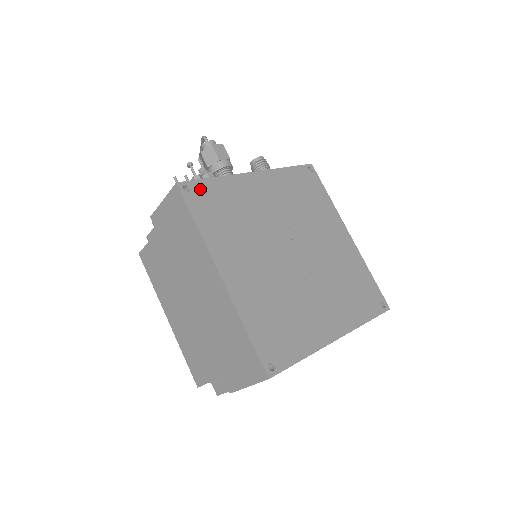
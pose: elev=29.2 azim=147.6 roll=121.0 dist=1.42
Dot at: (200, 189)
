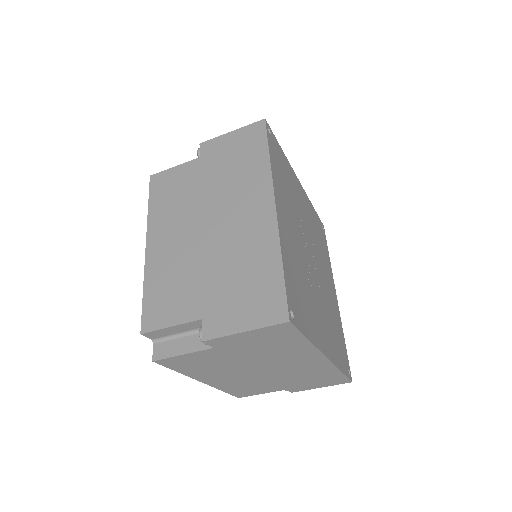
Dot at: (275, 143)
